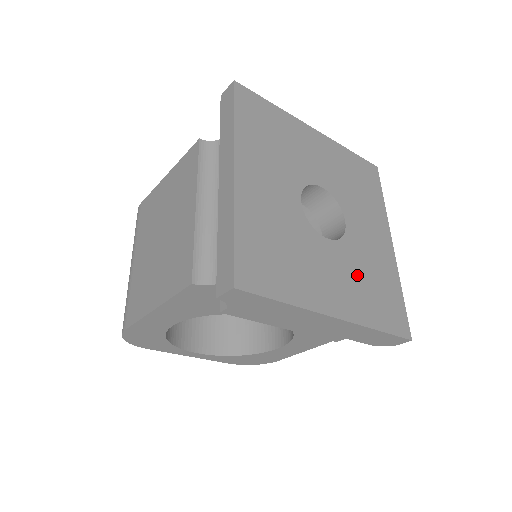
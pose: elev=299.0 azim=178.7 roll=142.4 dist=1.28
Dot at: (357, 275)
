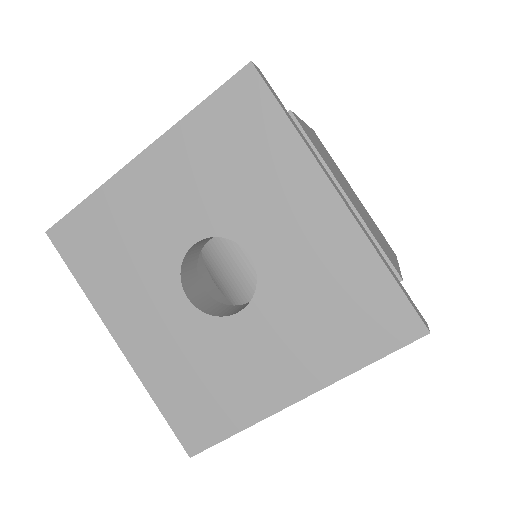
Dot at: (301, 319)
